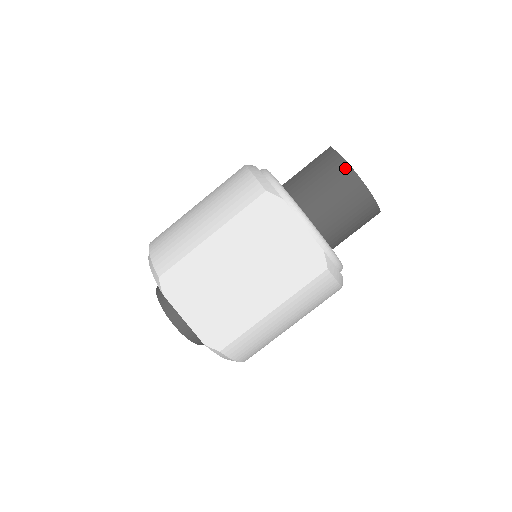
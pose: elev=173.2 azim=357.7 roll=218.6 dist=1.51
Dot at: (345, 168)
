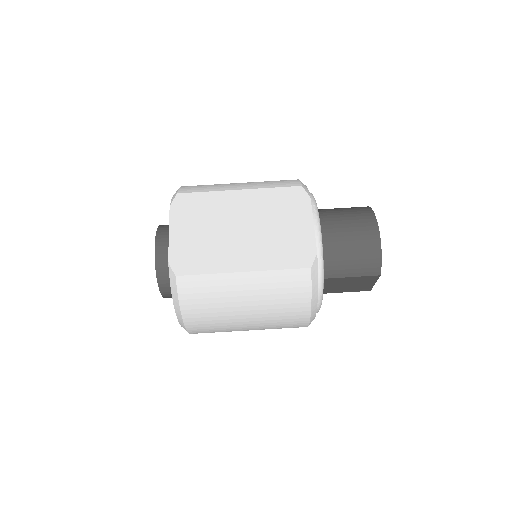
Dot at: (371, 217)
